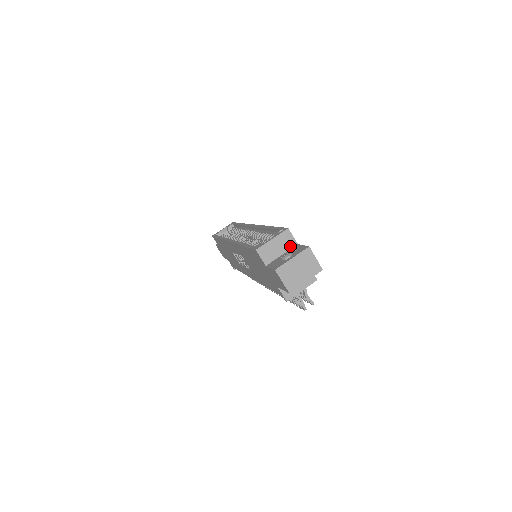
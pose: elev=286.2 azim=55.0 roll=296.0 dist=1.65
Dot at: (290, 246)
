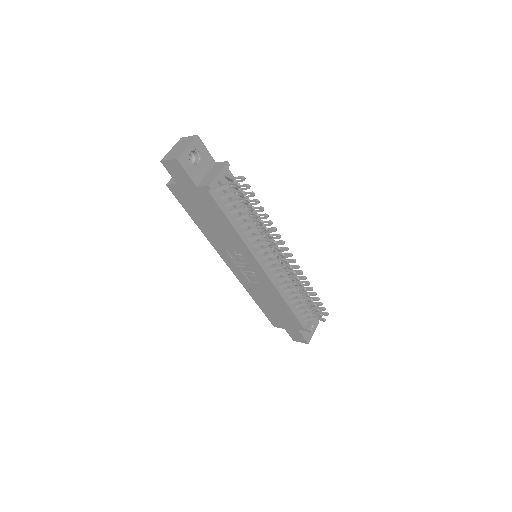
Dot at: occluded
